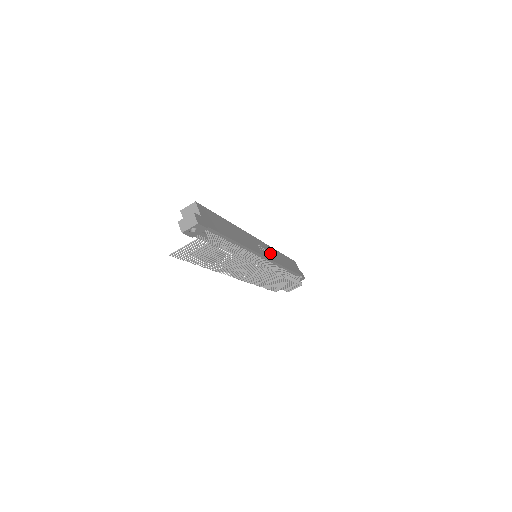
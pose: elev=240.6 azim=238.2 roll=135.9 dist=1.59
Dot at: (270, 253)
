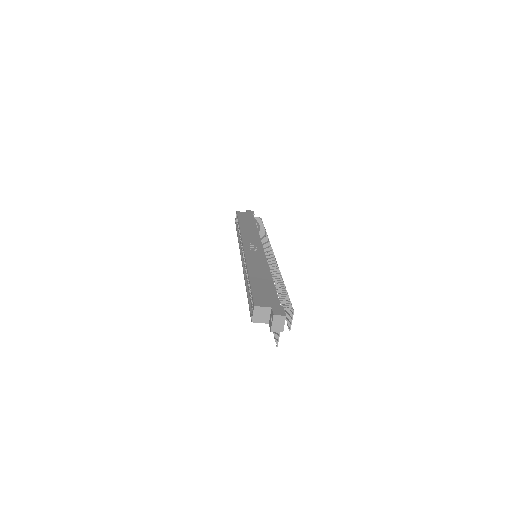
Dot at: (252, 240)
